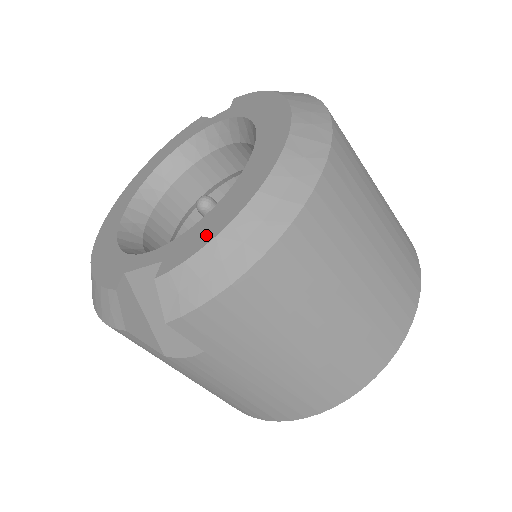
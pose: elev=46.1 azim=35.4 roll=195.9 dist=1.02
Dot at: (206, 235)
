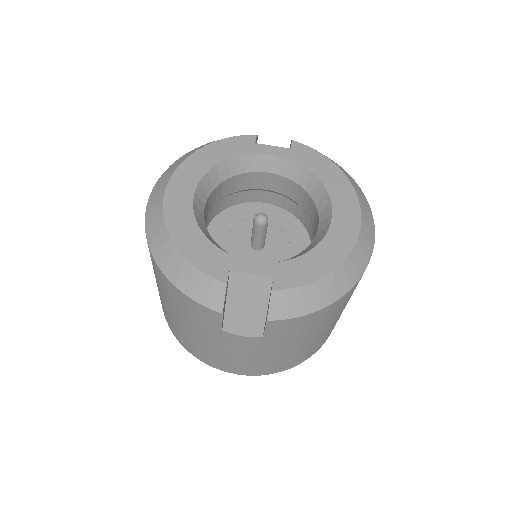
Dot at: (312, 273)
